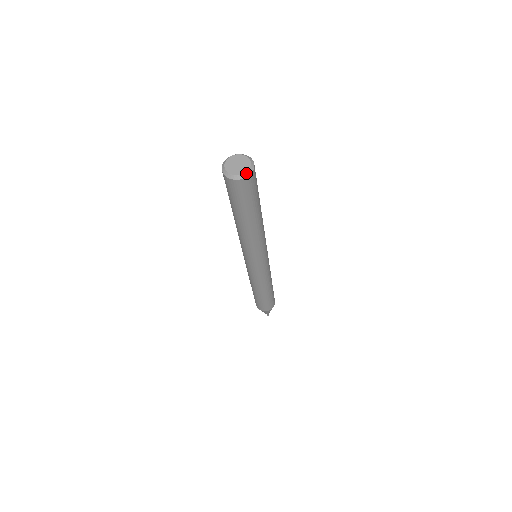
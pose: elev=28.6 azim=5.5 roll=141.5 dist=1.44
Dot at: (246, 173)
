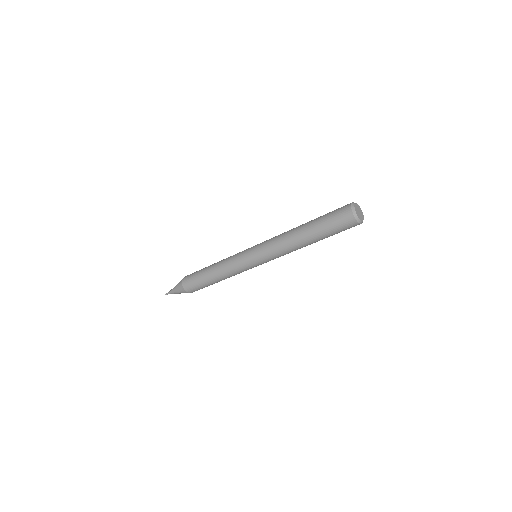
Dot at: (363, 217)
